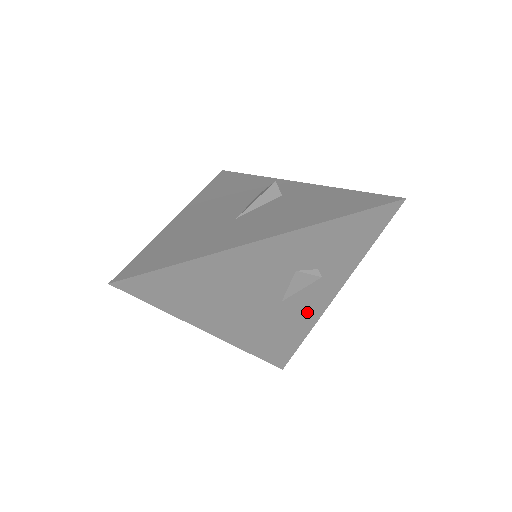
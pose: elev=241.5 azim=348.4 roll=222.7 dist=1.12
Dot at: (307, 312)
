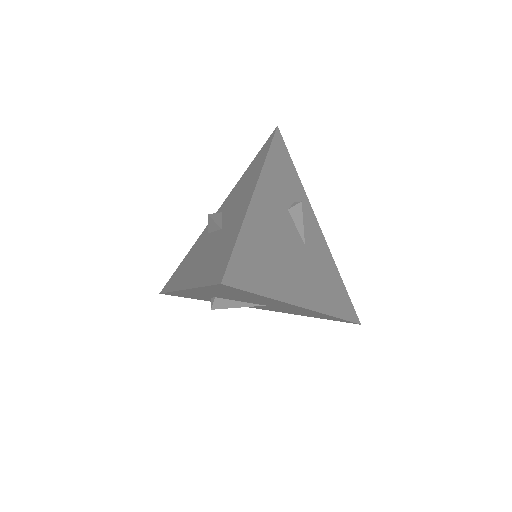
Dot at: (321, 249)
